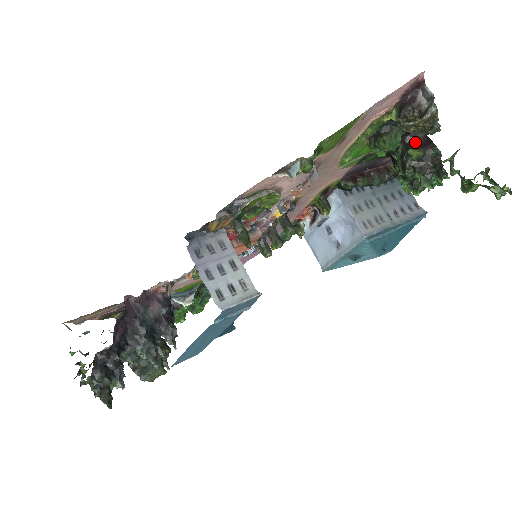
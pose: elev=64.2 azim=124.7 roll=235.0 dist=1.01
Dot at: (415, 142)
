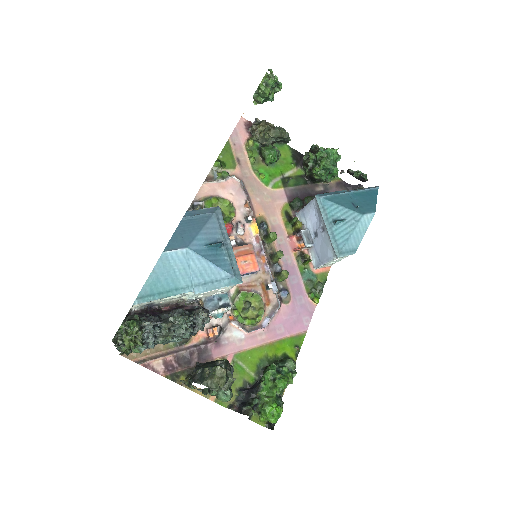
Dot at: occluded
